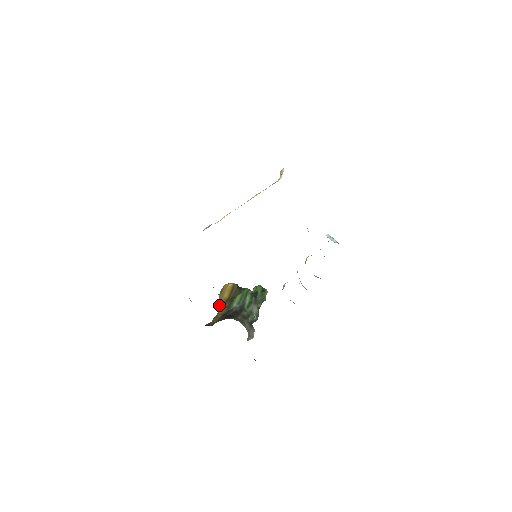
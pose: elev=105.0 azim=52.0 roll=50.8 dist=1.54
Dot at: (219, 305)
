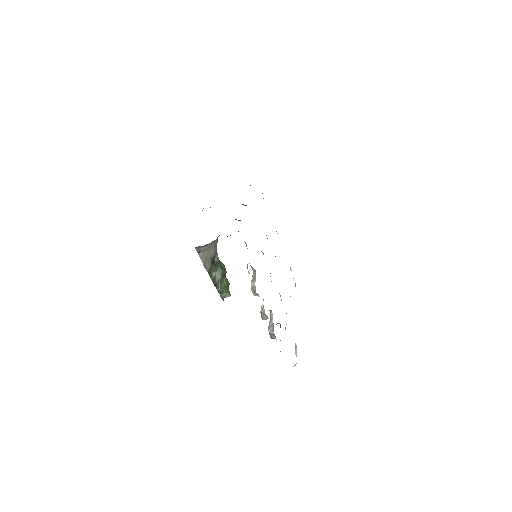
Dot at: occluded
